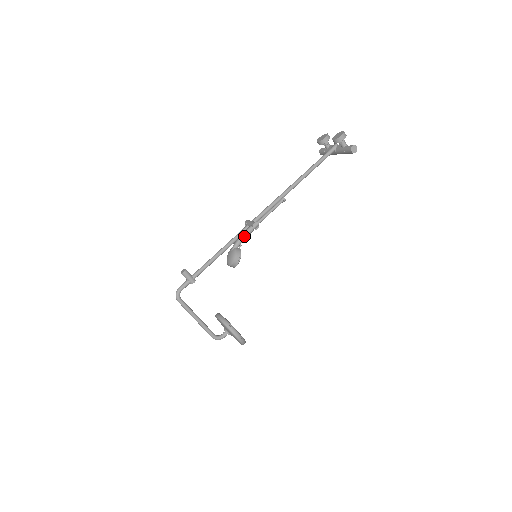
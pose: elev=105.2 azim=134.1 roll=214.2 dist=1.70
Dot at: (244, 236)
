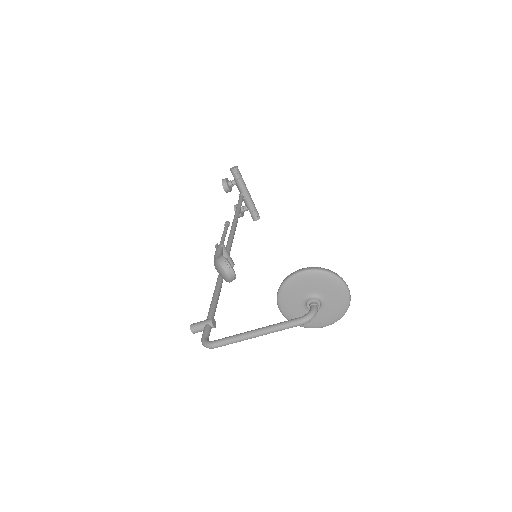
Dot at: (216, 255)
